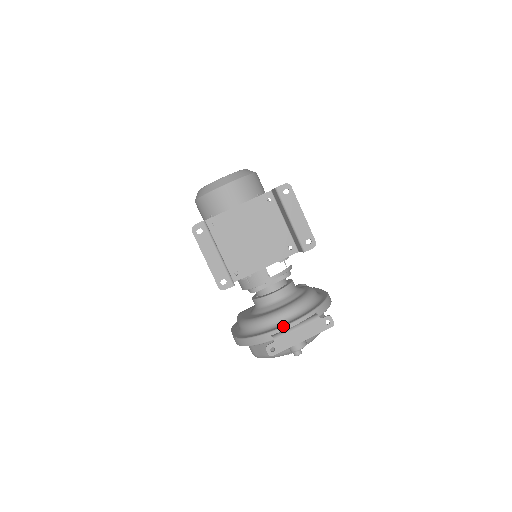
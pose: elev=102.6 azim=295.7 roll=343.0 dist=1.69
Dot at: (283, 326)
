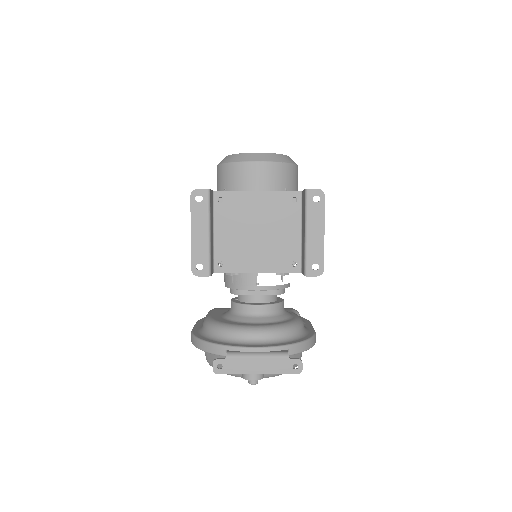
Dot at: (244, 346)
